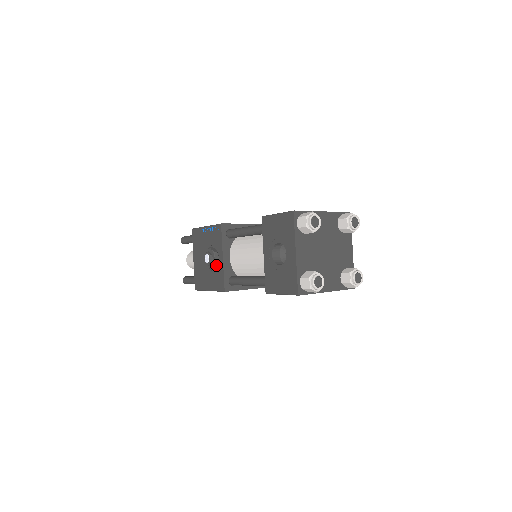
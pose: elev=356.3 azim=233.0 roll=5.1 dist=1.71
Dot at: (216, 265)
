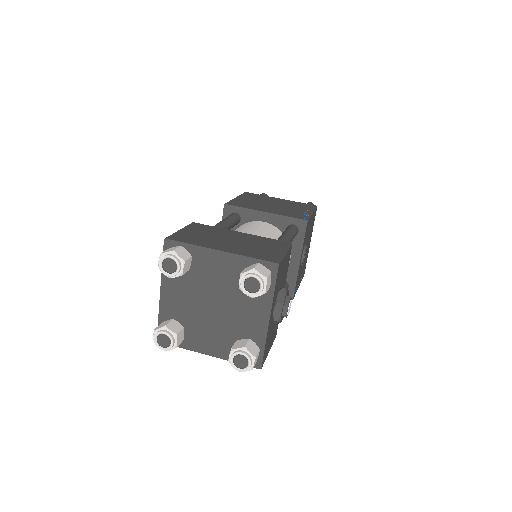
Dot at: occluded
